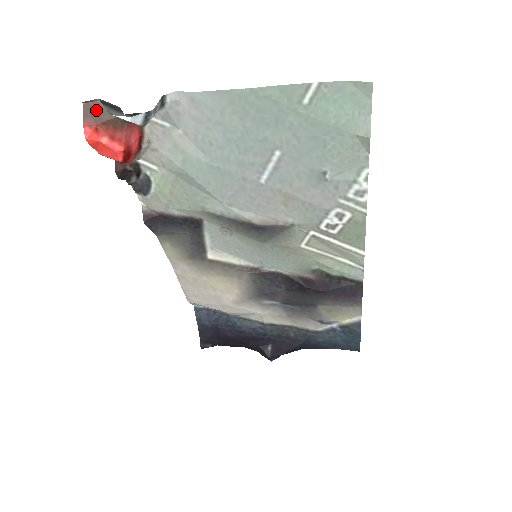
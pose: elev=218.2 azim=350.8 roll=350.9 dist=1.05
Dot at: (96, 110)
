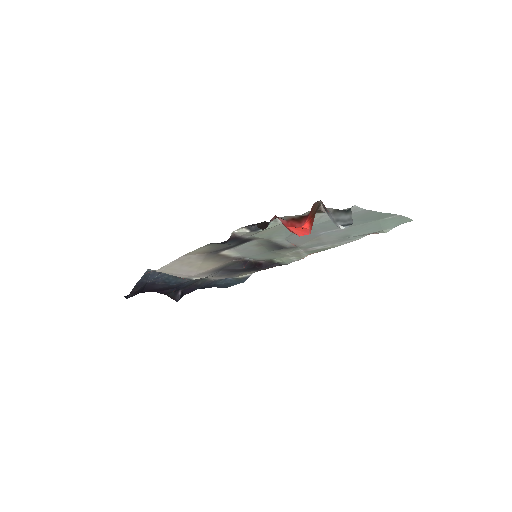
Dot at: (316, 207)
